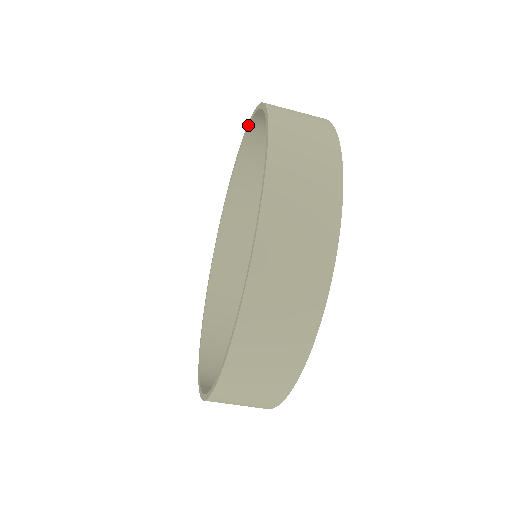
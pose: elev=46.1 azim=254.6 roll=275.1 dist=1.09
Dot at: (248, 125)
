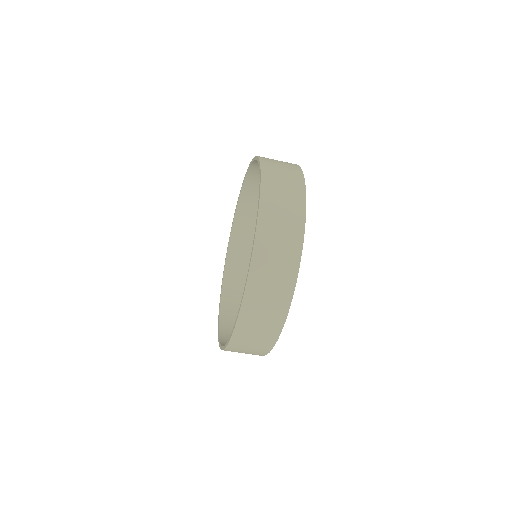
Dot at: (238, 201)
